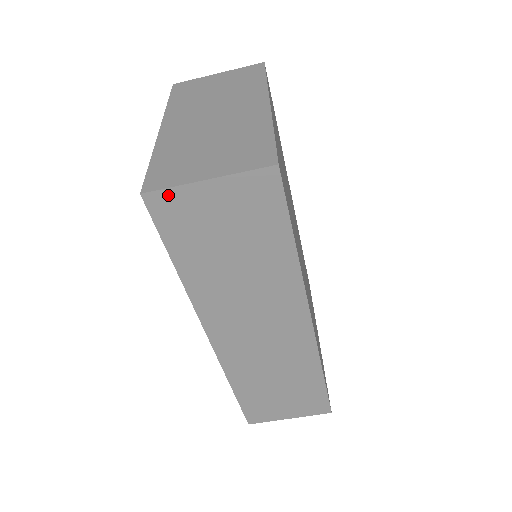
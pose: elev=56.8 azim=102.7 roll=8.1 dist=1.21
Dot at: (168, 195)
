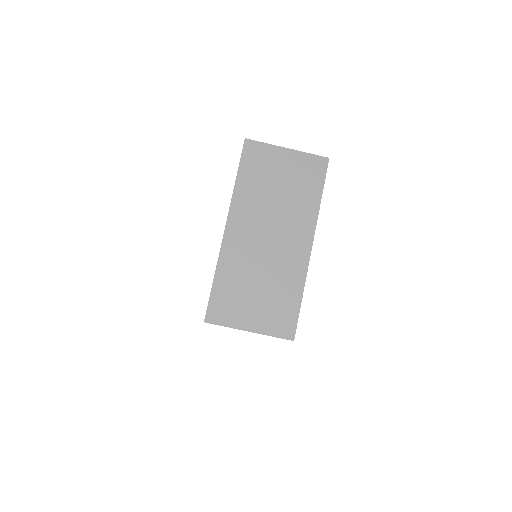
Dot at: occluded
